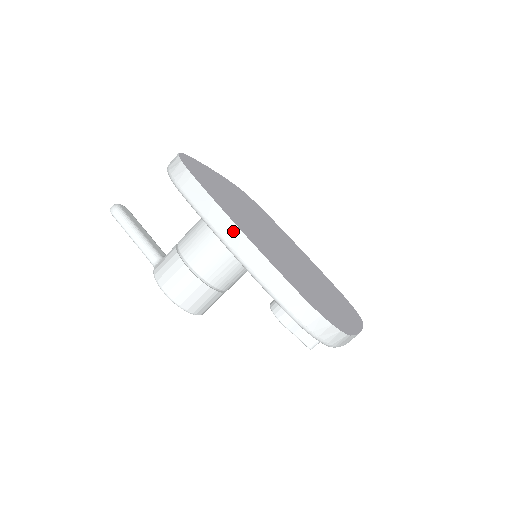
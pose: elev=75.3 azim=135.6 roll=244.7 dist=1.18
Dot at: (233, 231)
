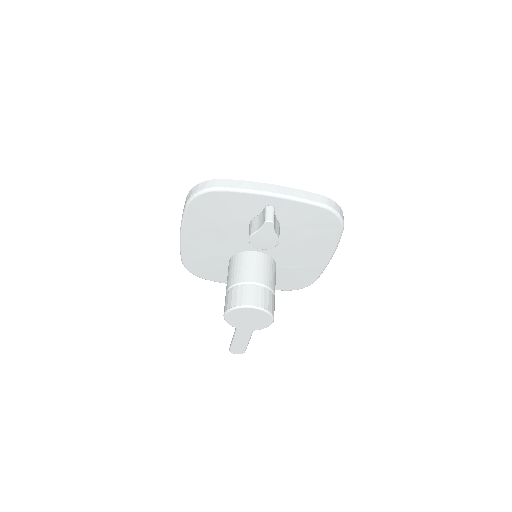
Dot at: occluded
